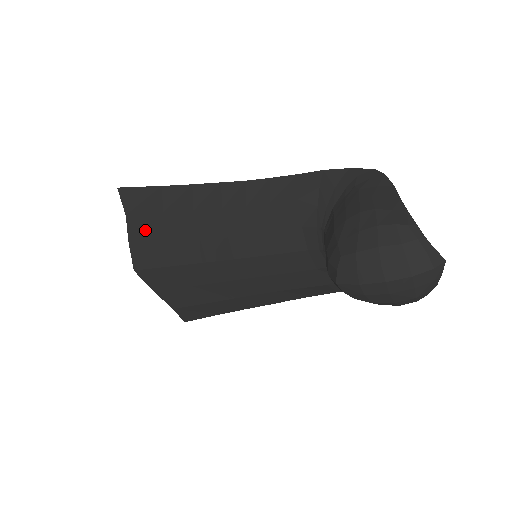
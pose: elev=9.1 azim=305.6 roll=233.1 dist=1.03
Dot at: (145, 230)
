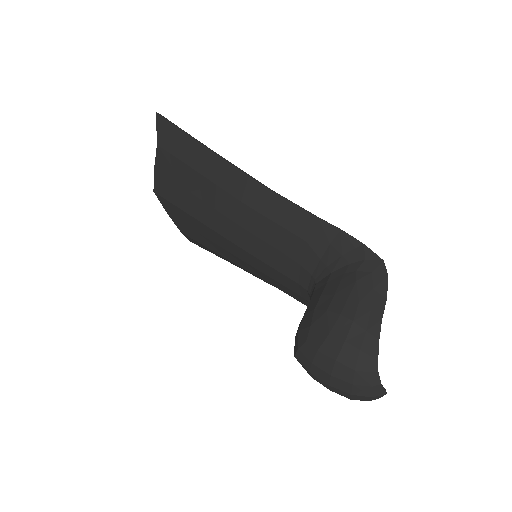
Dot at: (171, 169)
